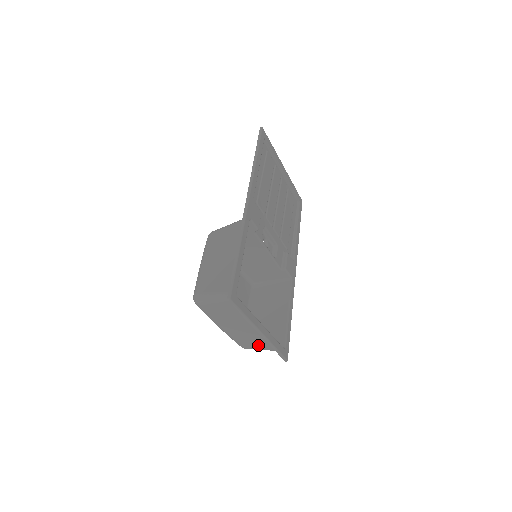
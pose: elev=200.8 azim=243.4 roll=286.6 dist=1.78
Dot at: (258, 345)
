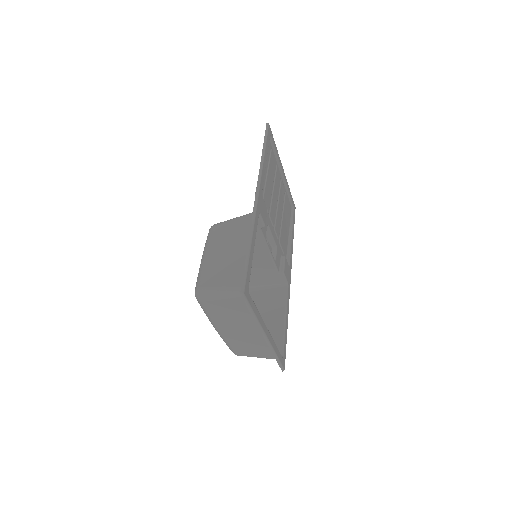
Dot at: (255, 352)
